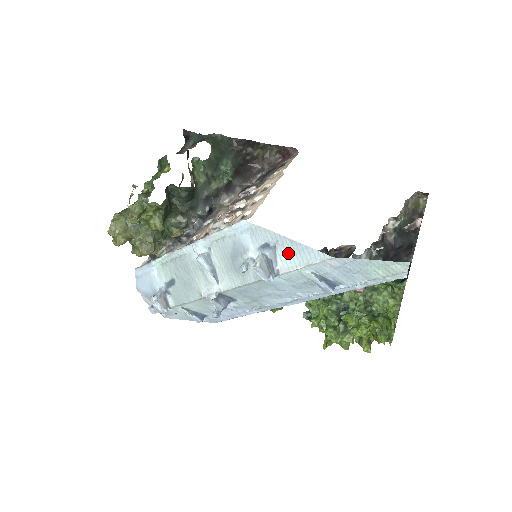
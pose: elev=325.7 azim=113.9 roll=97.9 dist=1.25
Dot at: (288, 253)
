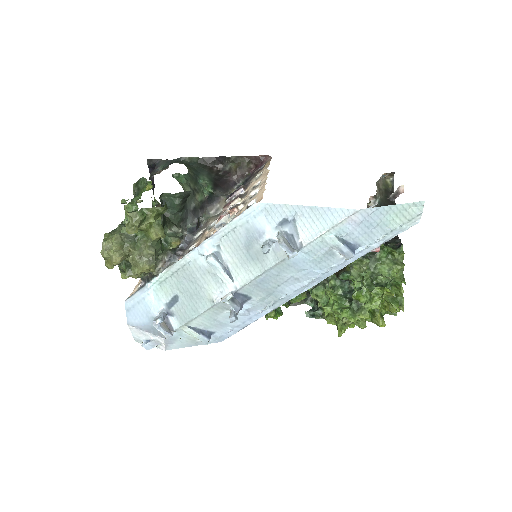
Dot at: (309, 221)
